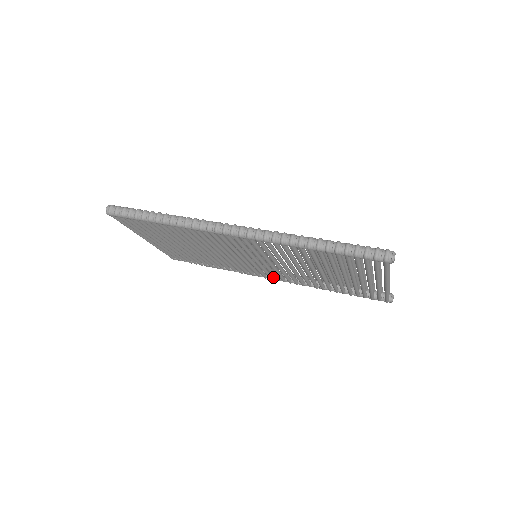
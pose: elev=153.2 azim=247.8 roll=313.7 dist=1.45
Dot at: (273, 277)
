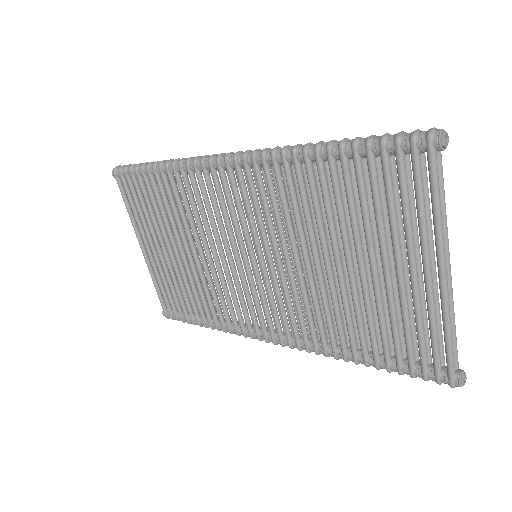
Dot at: (276, 336)
